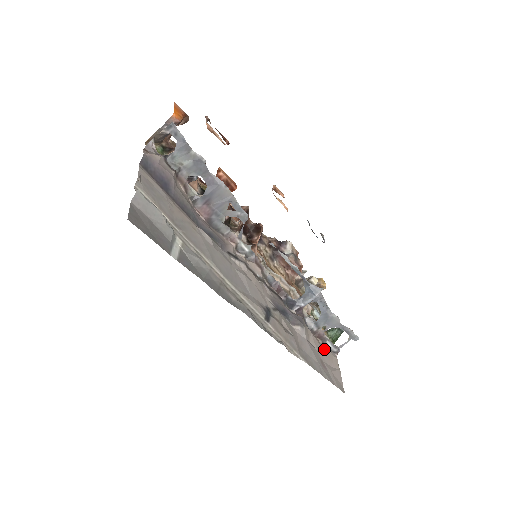
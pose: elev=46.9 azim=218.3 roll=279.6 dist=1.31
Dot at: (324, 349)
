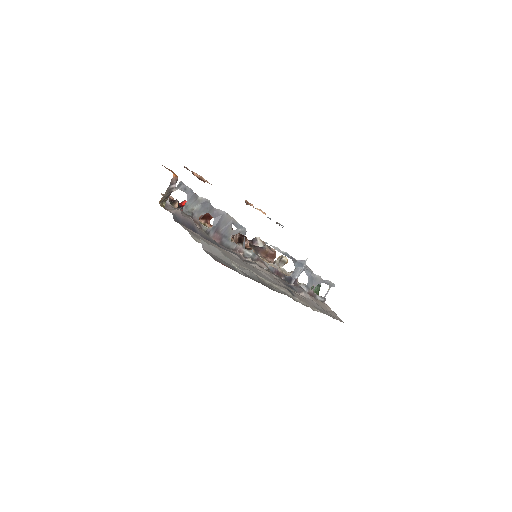
Dot at: (319, 302)
